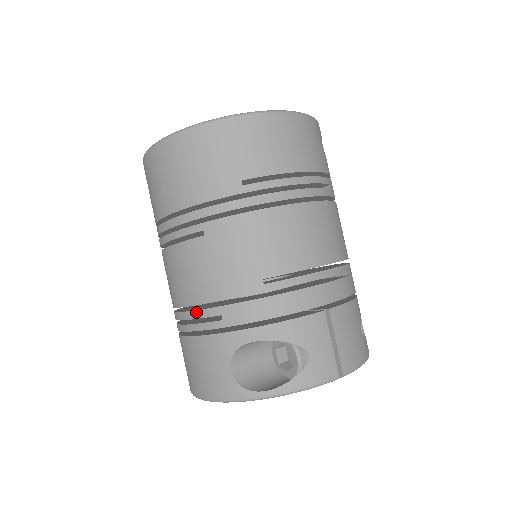
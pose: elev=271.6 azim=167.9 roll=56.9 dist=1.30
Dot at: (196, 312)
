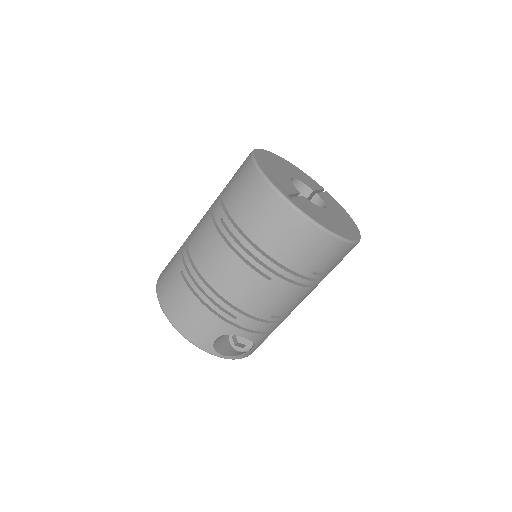
Dot at: (223, 303)
